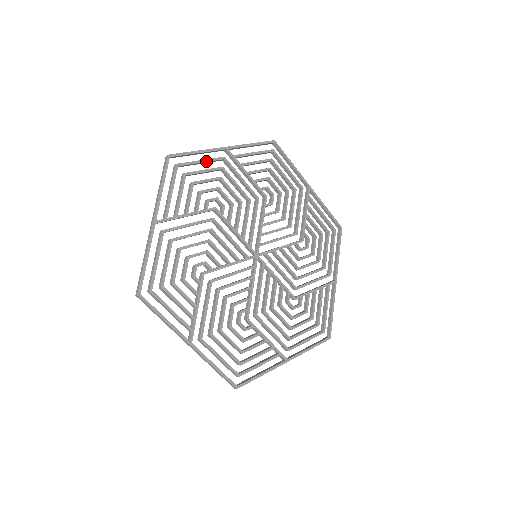
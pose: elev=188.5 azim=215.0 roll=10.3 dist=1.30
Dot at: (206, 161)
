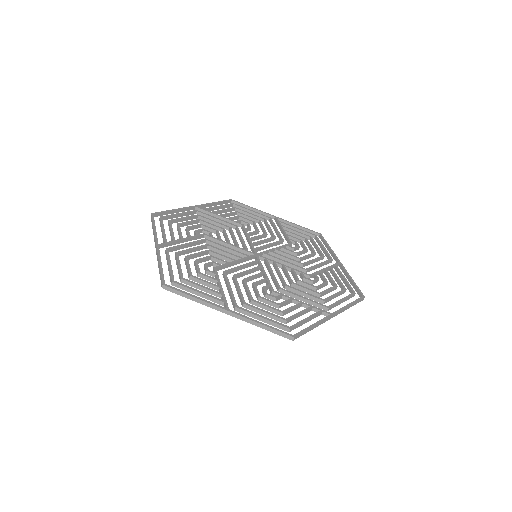
Dot at: (183, 213)
